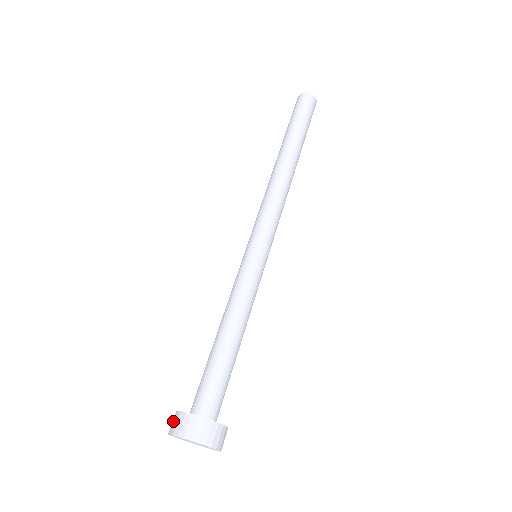
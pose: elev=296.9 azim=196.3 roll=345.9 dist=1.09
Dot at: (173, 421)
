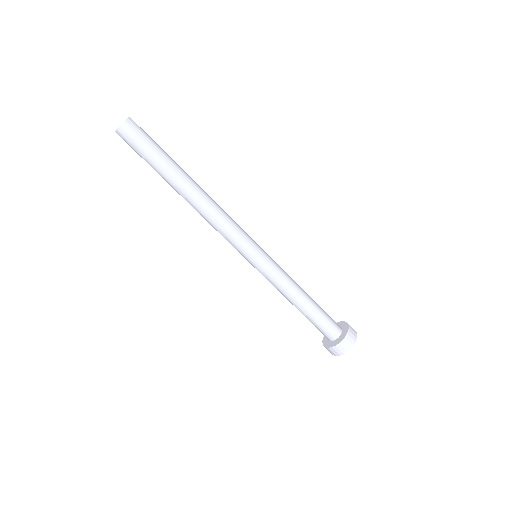
Dot at: (334, 352)
